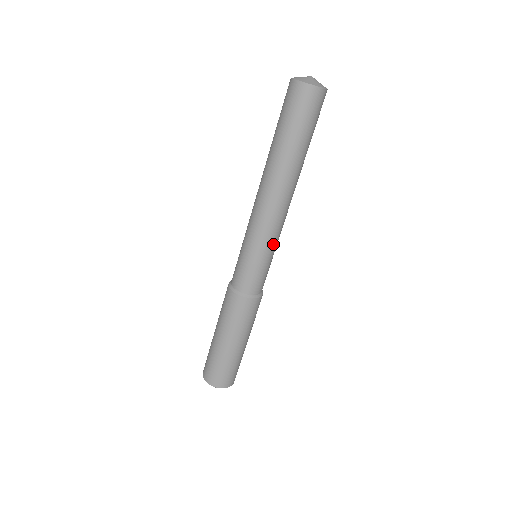
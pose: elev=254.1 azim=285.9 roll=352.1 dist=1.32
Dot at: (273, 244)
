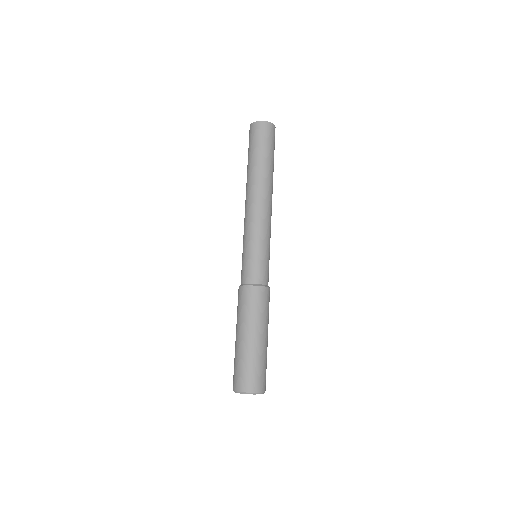
Dot at: (267, 237)
